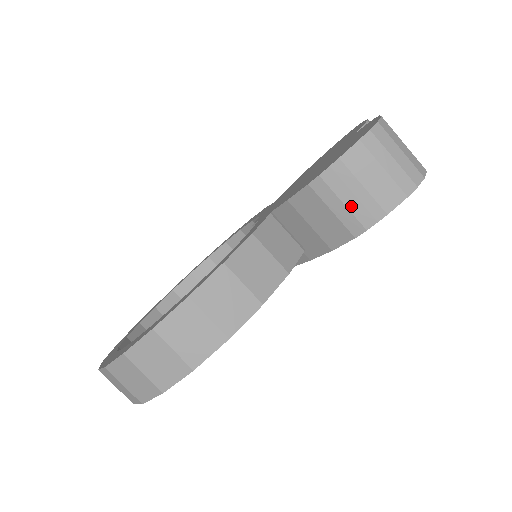
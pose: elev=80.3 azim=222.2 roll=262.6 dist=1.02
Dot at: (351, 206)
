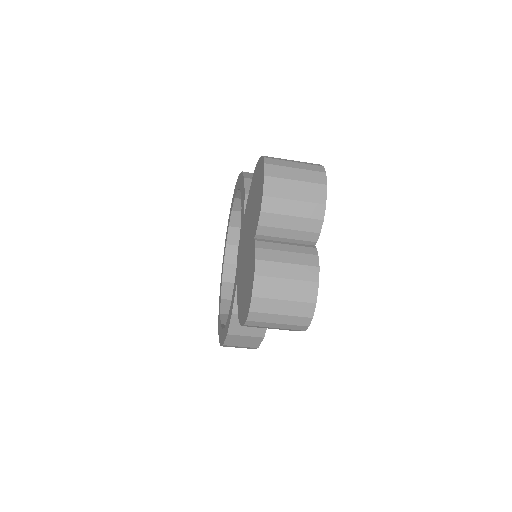
Dot at: occluded
